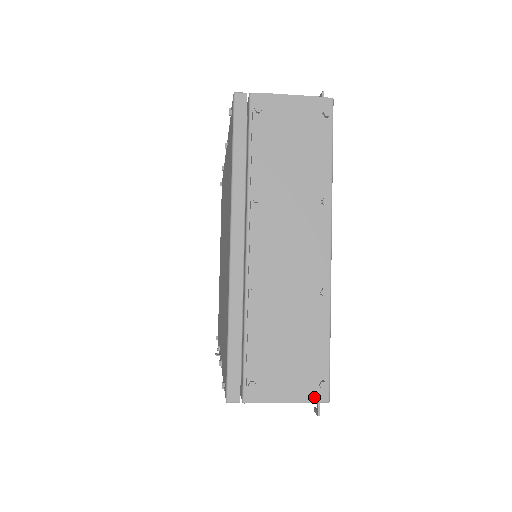
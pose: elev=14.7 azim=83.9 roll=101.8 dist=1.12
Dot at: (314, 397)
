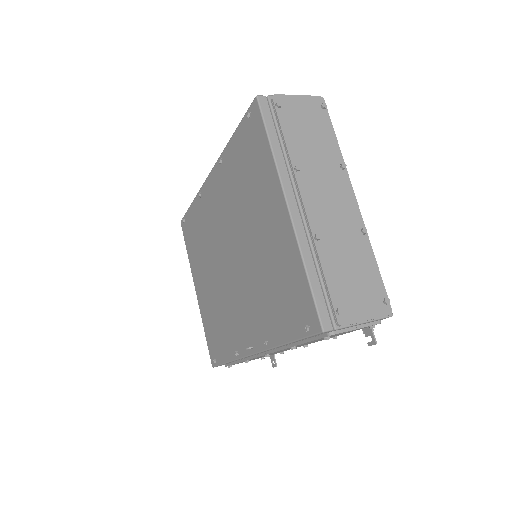
Dot at: (383, 312)
